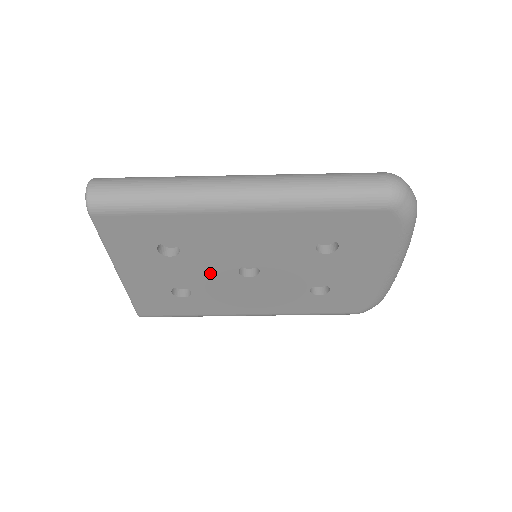
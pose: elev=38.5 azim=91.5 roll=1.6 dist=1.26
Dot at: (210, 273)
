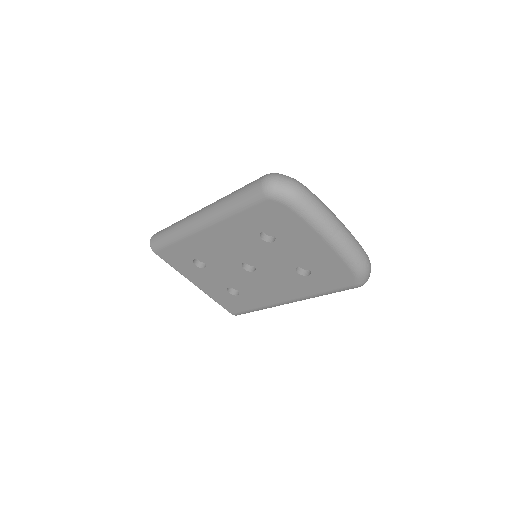
Dot at: (232, 274)
